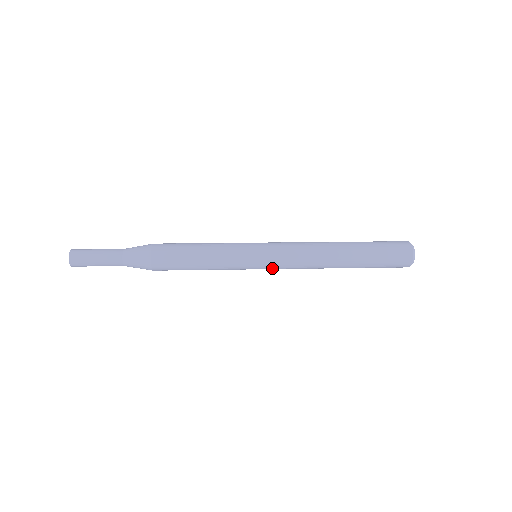
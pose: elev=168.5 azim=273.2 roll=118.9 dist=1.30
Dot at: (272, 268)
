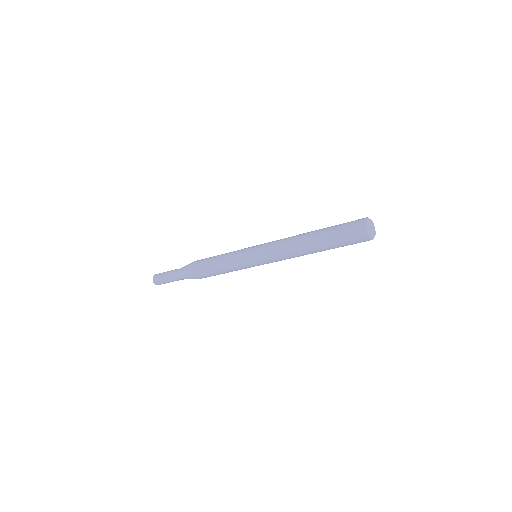
Dot at: (266, 262)
